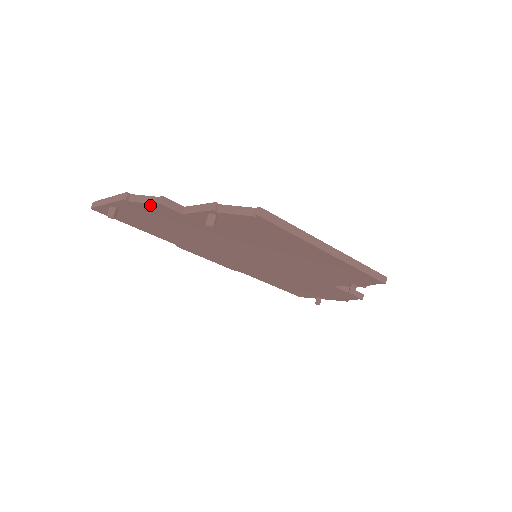
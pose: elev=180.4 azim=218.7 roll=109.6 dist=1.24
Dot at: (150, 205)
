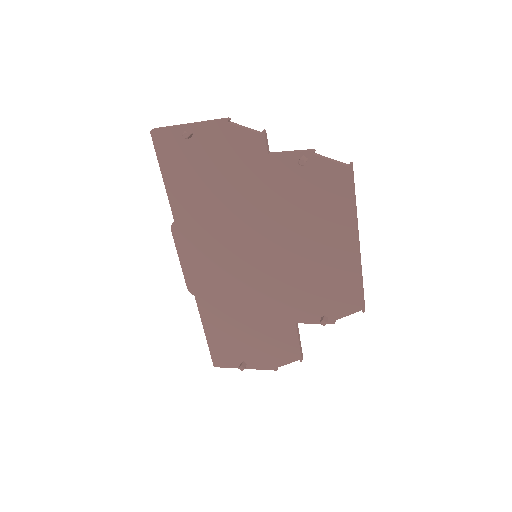
Dot at: (248, 133)
